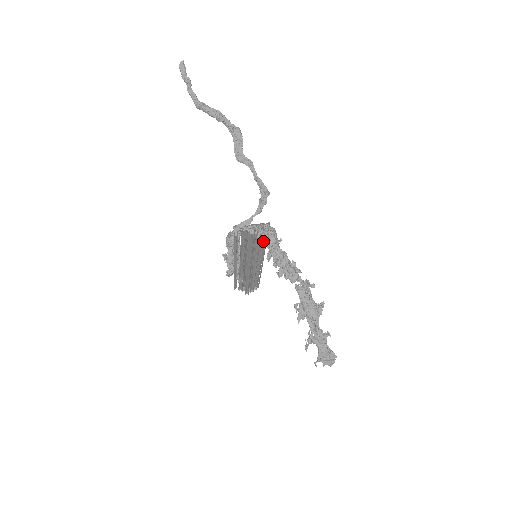
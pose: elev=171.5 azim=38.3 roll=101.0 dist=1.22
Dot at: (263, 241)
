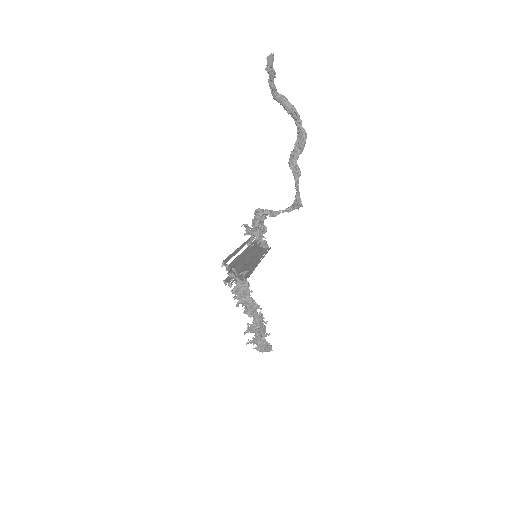
Dot at: (234, 290)
